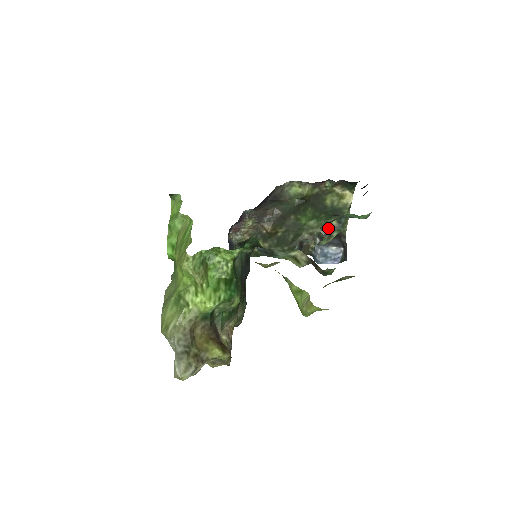
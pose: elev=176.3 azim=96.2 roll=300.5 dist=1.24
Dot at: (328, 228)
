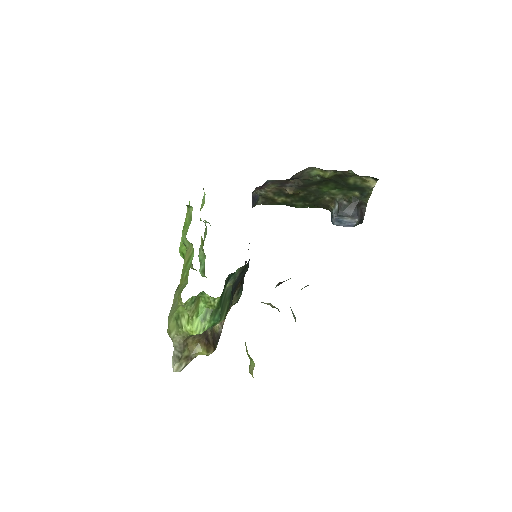
Dot at: (350, 196)
